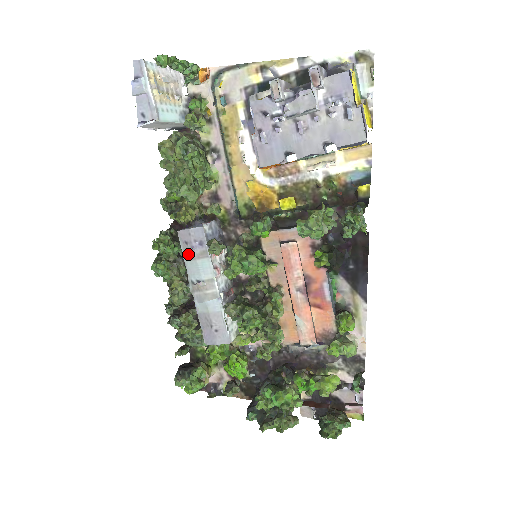
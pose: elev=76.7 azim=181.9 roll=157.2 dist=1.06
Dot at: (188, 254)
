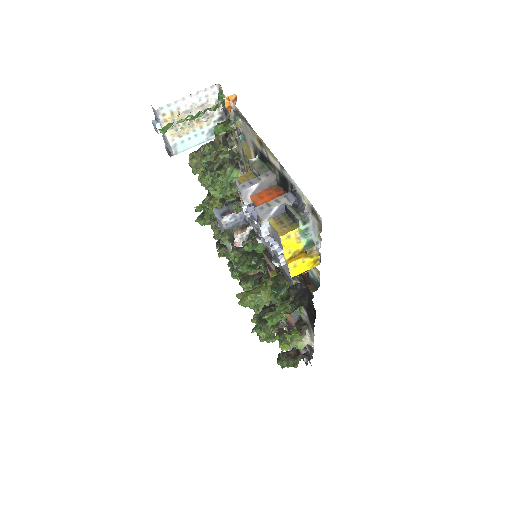
Dot at: occluded
